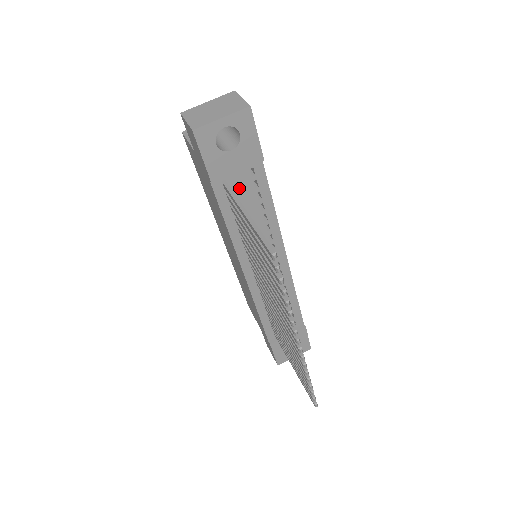
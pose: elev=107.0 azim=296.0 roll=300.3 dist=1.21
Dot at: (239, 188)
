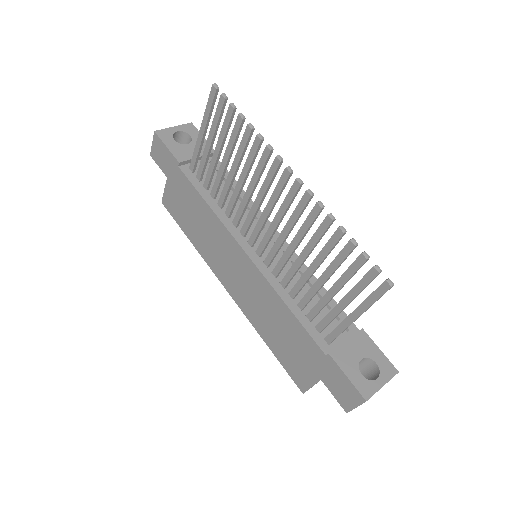
Dot at: (205, 174)
